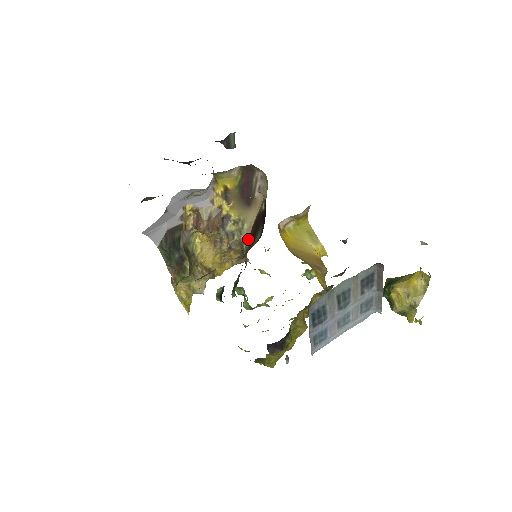
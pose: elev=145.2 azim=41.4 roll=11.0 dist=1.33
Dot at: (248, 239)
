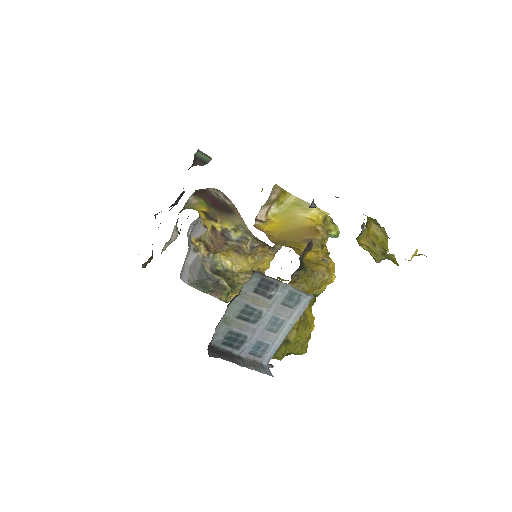
Dot at: occluded
